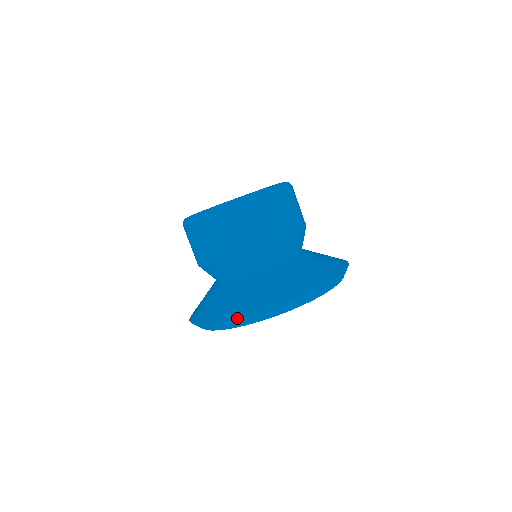
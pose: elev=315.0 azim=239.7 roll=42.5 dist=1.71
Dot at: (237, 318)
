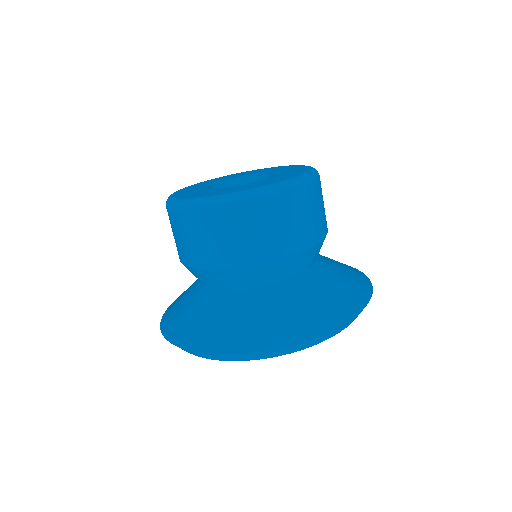
Dot at: (265, 350)
